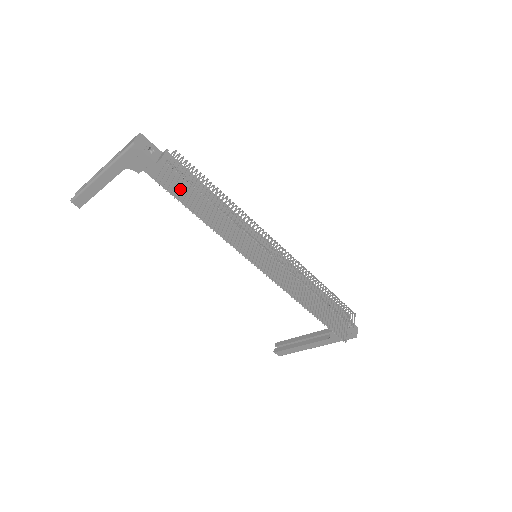
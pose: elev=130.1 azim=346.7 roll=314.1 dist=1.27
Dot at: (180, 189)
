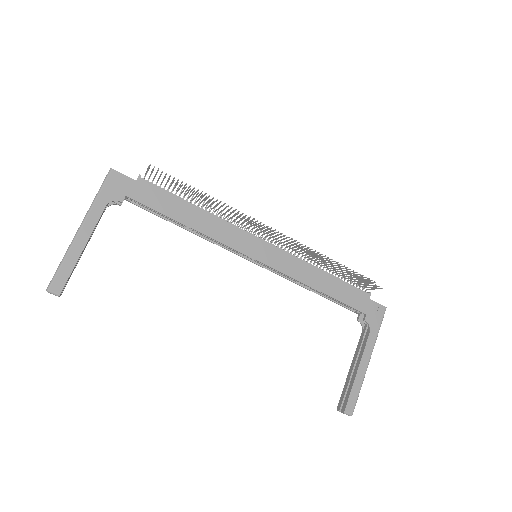
Dot at: (164, 201)
